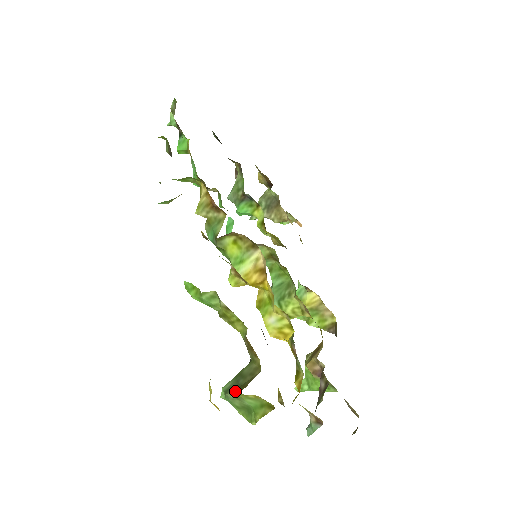
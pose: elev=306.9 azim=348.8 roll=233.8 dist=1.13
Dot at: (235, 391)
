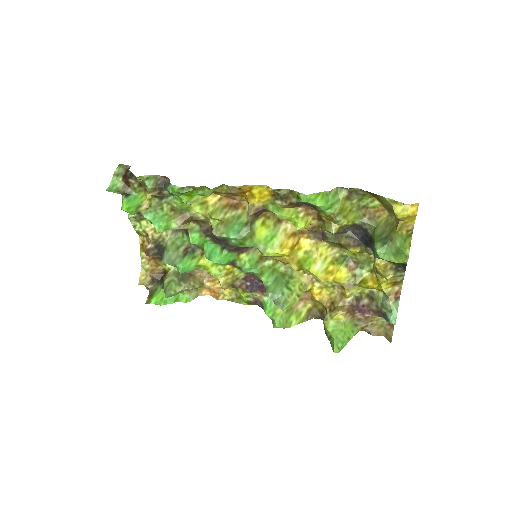
Dot at: (389, 239)
